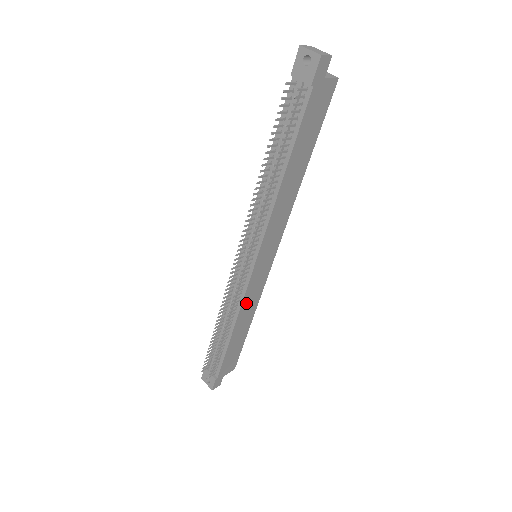
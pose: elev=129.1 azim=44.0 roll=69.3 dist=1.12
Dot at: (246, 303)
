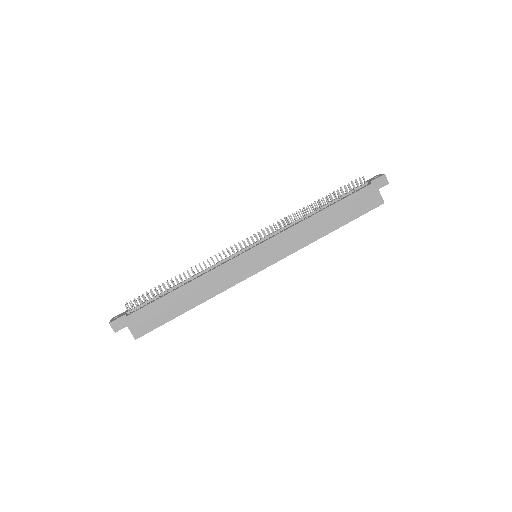
Dot at: (217, 274)
